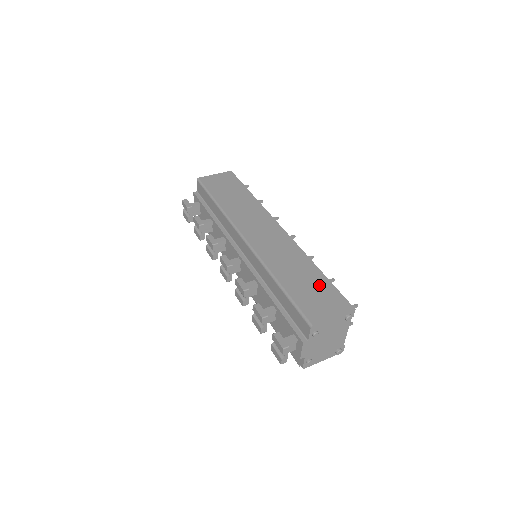
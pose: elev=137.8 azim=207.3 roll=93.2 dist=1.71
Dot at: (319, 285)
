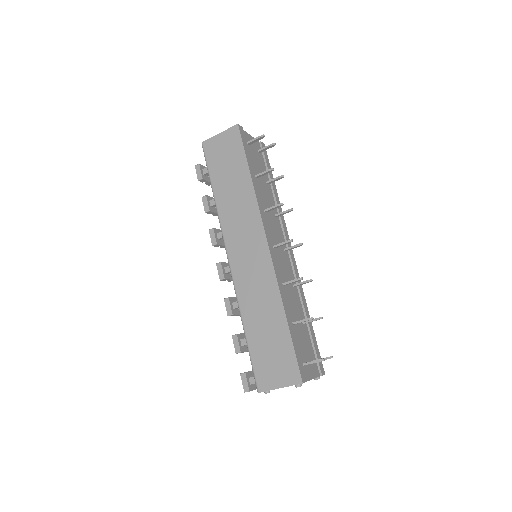
Dot at: (279, 343)
